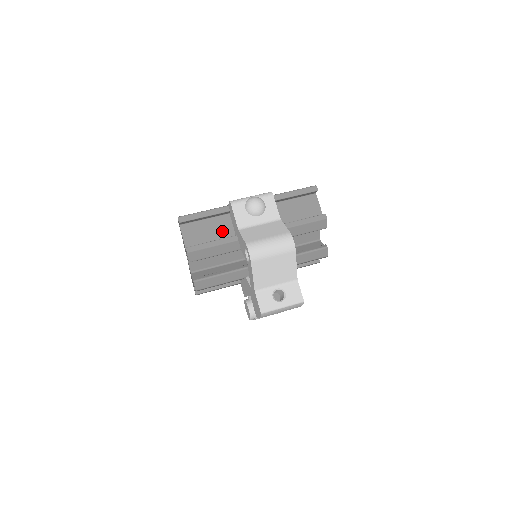
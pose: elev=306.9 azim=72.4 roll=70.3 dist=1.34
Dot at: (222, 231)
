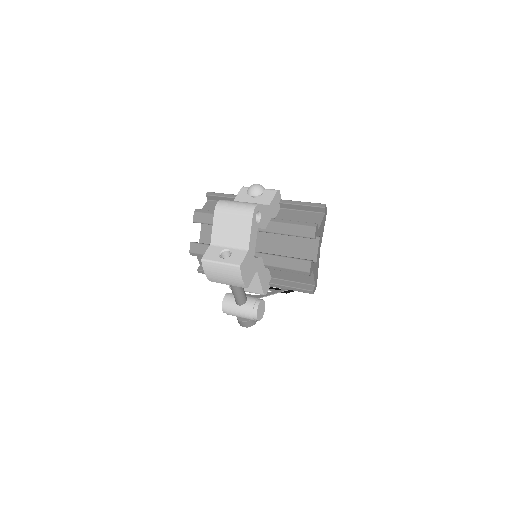
Dot at: occluded
